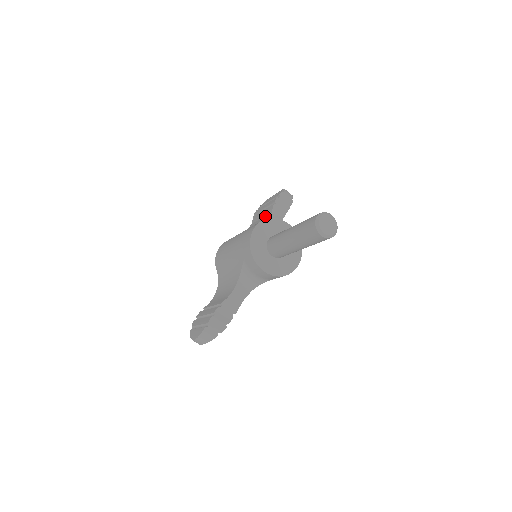
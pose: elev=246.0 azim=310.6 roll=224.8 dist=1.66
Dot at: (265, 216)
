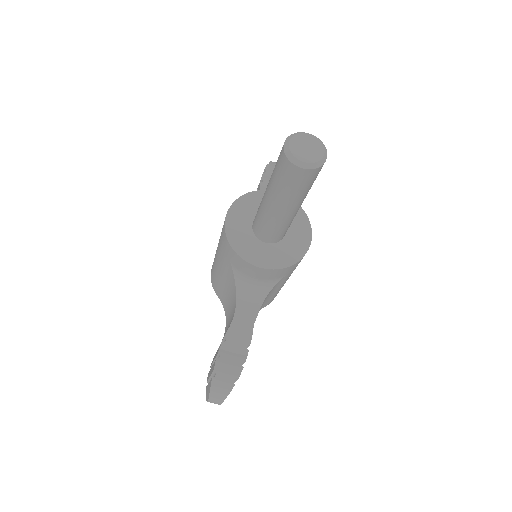
Dot at: occluded
